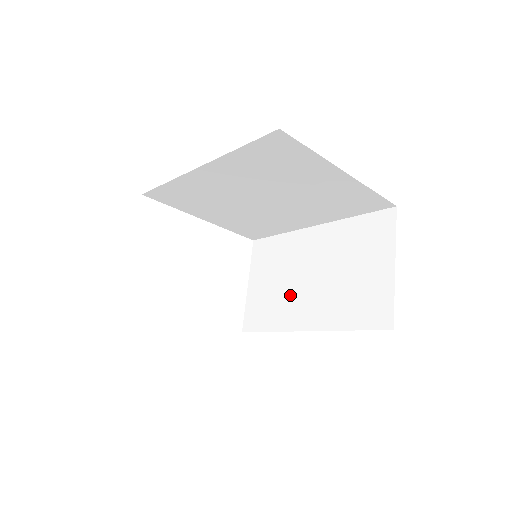
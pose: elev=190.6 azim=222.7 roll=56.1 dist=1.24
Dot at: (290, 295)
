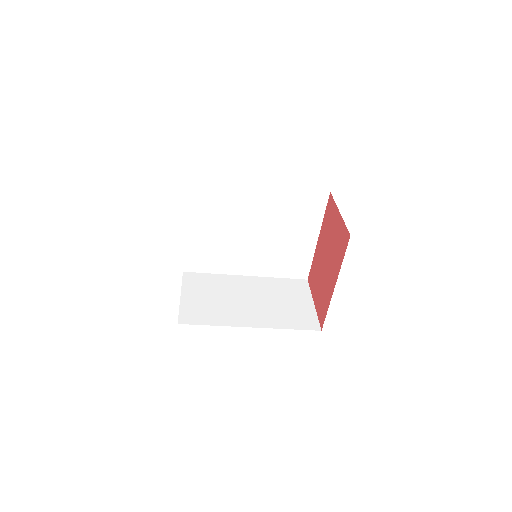
Dot at: (231, 307)
